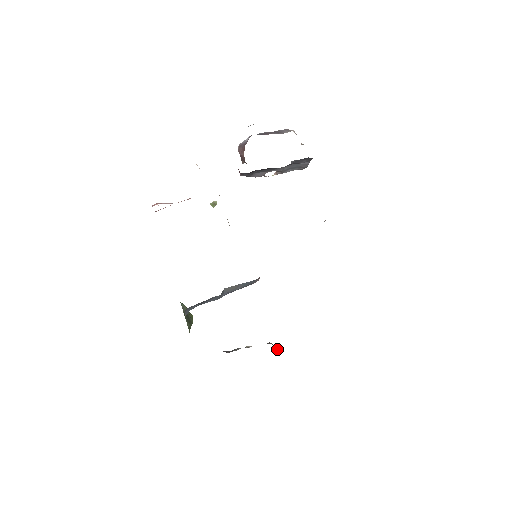
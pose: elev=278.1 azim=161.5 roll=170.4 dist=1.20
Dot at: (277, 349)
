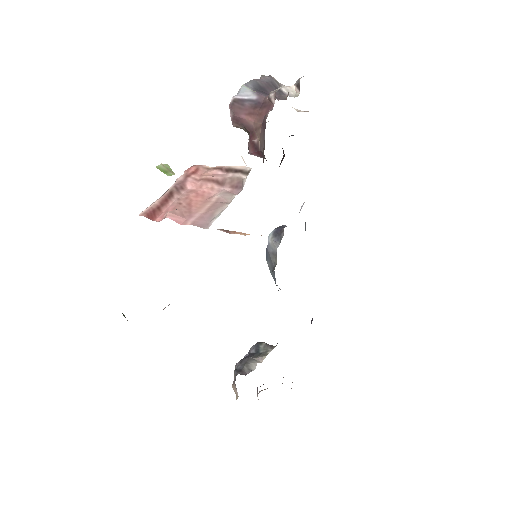
Dot at: occluded
